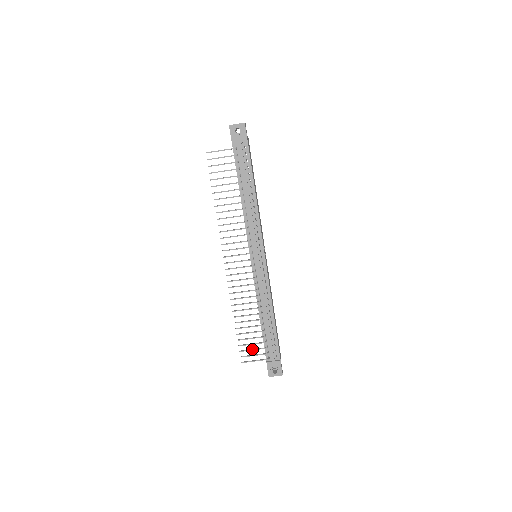
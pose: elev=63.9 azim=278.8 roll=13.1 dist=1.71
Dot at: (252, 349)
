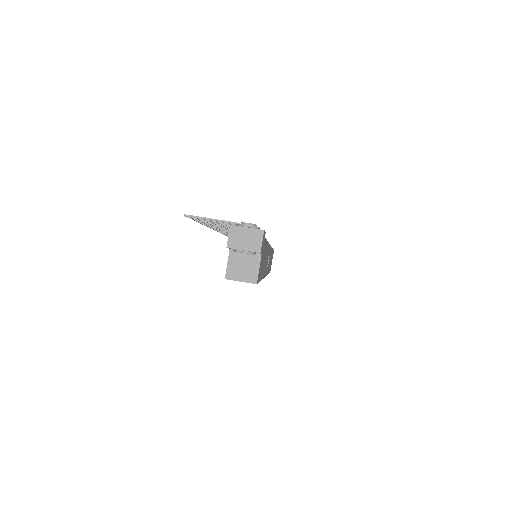
Dot at: occluded
